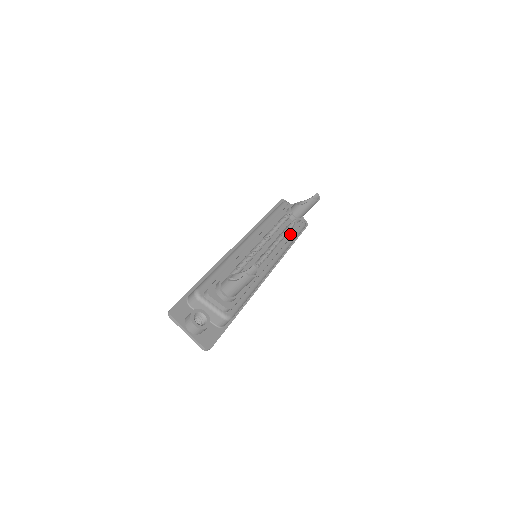
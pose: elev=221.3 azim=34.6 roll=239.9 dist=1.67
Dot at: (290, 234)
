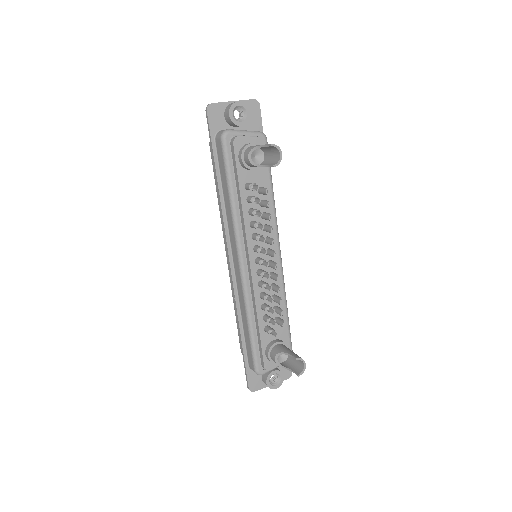
Dot at: (268, 196)
